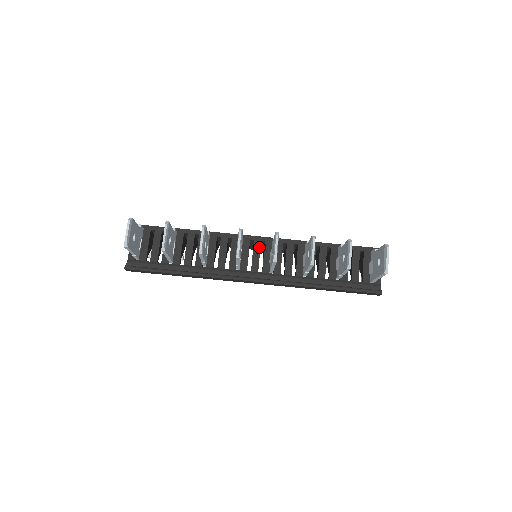
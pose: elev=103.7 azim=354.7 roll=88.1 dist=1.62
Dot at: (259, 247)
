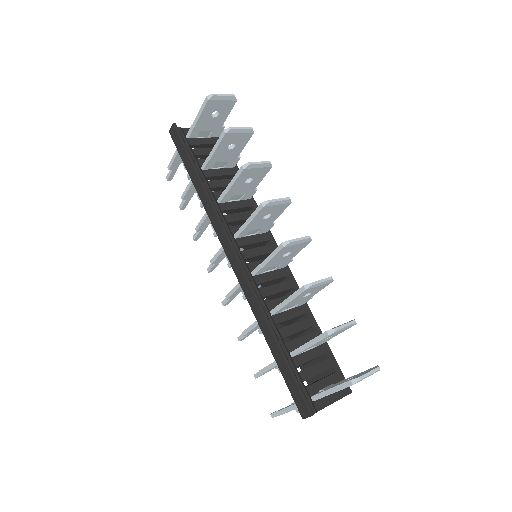
Dot at: (269, 251)
